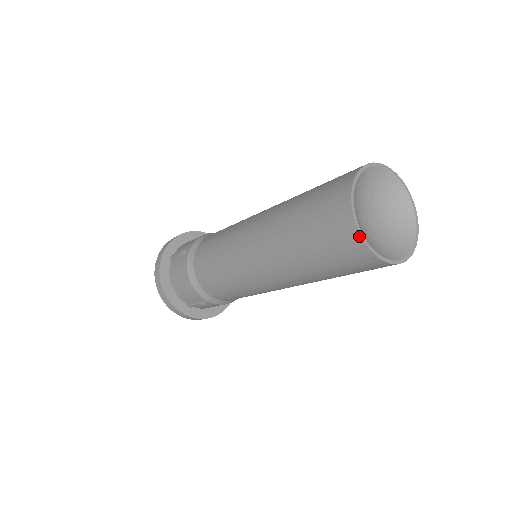
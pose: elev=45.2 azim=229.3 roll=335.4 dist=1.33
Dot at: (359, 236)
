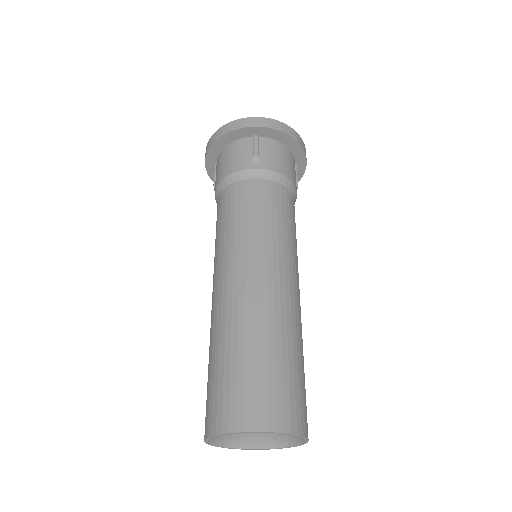
Dot at: (230, 447)
